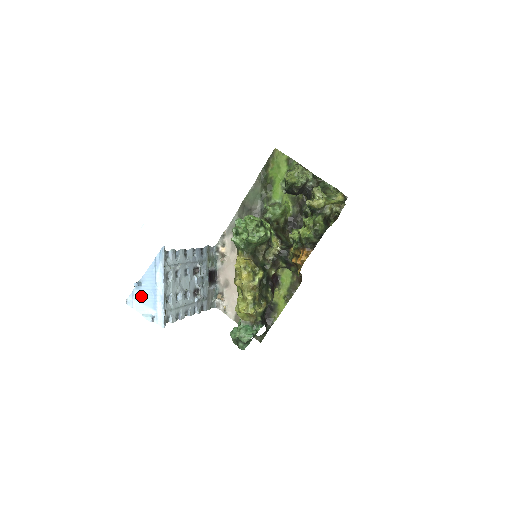
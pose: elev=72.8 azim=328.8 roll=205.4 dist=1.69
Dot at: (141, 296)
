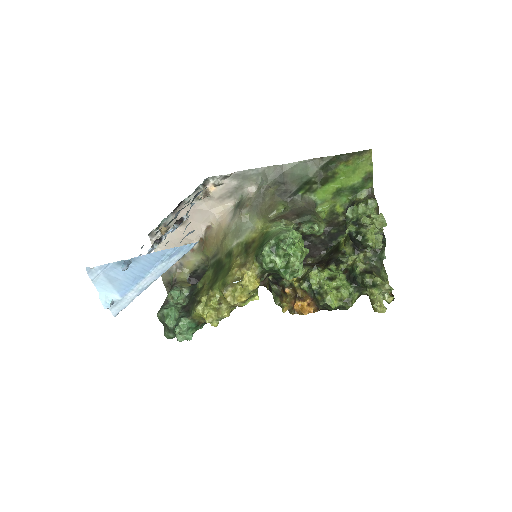
Dot at: (116, 274)
